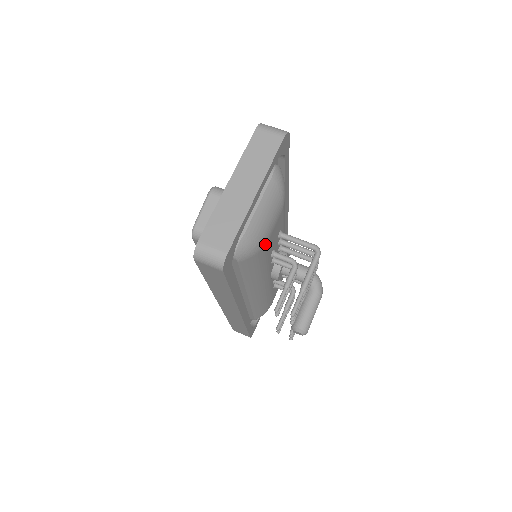
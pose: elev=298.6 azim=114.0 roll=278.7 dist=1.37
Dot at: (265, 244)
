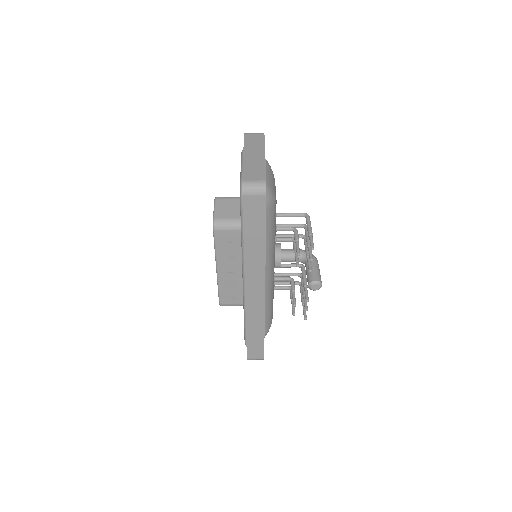
Dot at: (276, 201)
